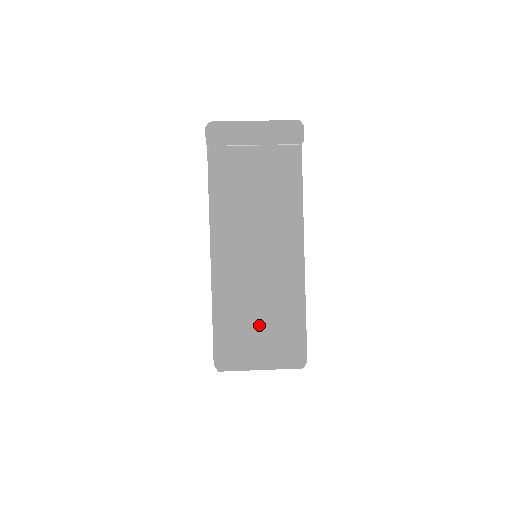
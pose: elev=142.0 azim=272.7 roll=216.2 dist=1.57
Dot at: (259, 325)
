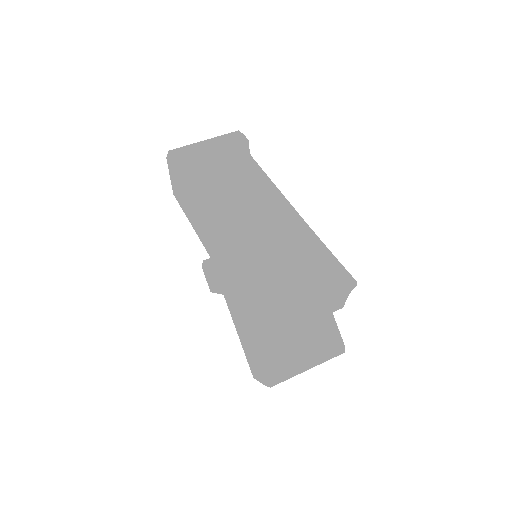
Dot at: (287, 269)
